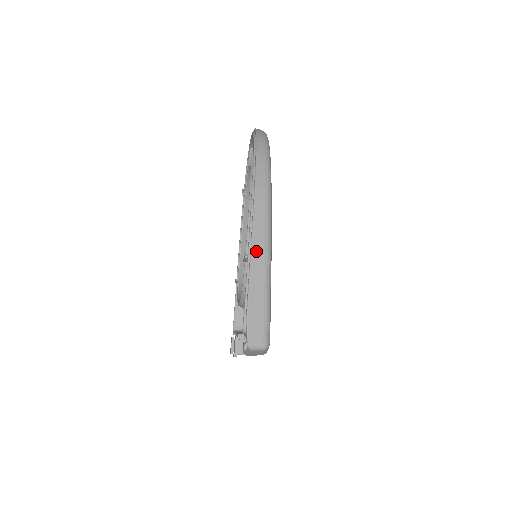
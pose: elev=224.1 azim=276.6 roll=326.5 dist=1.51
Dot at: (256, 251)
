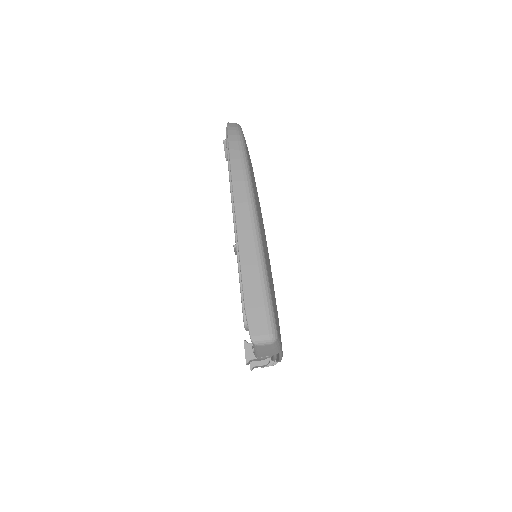
Dot at: (243, 236)
